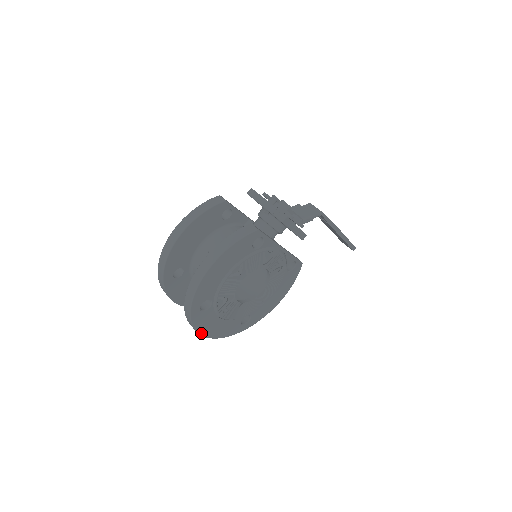
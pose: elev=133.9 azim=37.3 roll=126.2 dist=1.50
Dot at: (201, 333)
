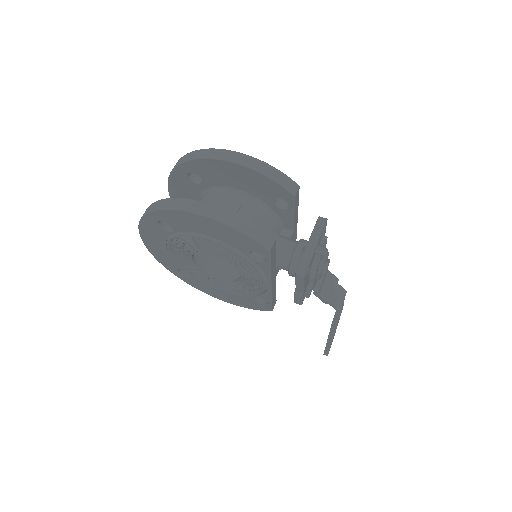
Dot at: (141, 233)
